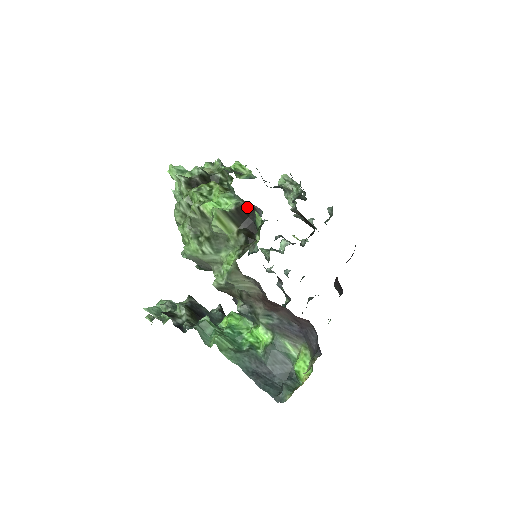
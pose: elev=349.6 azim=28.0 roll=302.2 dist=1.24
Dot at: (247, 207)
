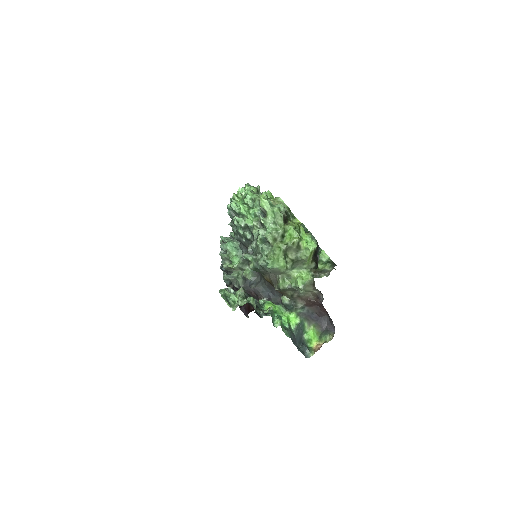
Dot at: (317, 246)
